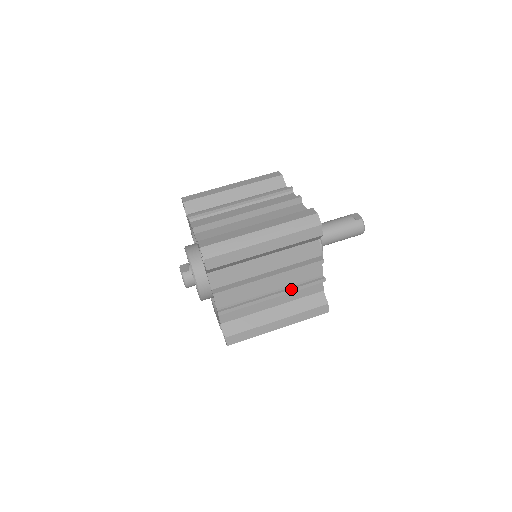
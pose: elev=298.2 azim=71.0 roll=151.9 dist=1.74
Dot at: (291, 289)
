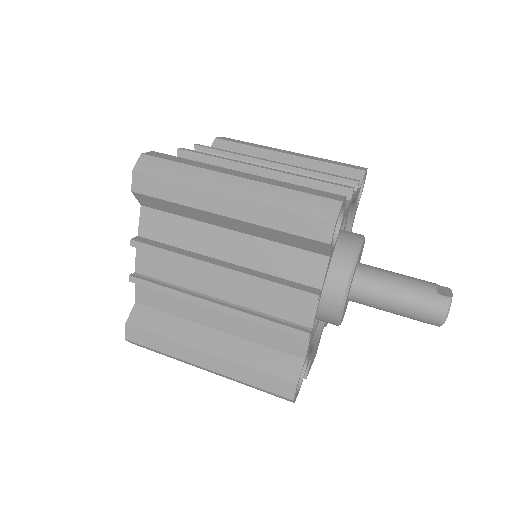
Dot at: (246, 312)
